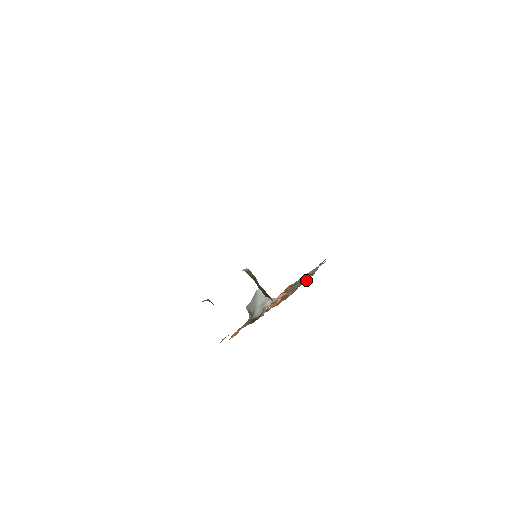
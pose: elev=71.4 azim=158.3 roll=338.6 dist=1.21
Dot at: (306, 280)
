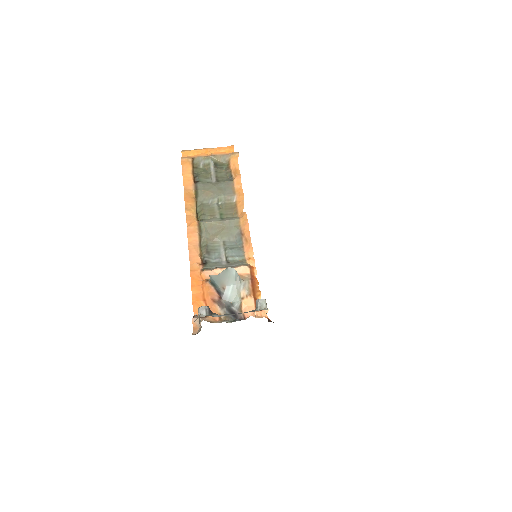
Dot at: (233, 201)
